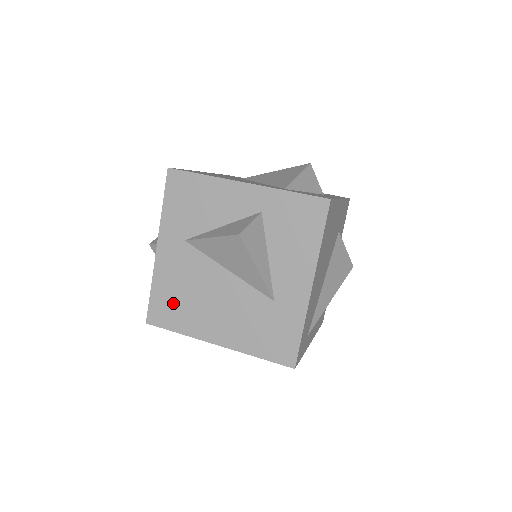
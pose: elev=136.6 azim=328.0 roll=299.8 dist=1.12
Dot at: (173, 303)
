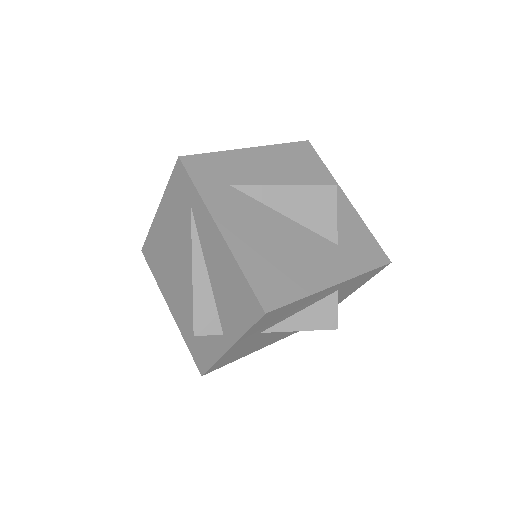
Dot at: occluded
